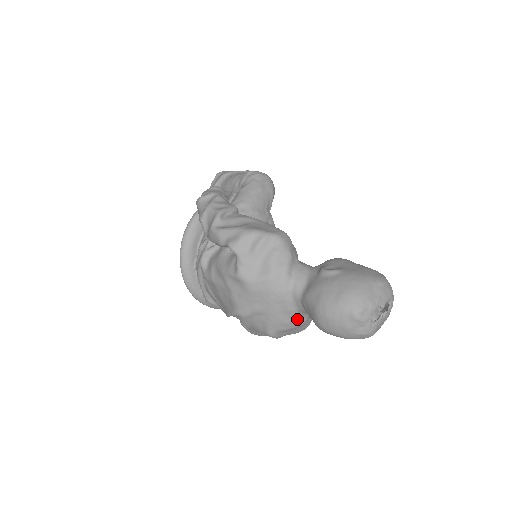
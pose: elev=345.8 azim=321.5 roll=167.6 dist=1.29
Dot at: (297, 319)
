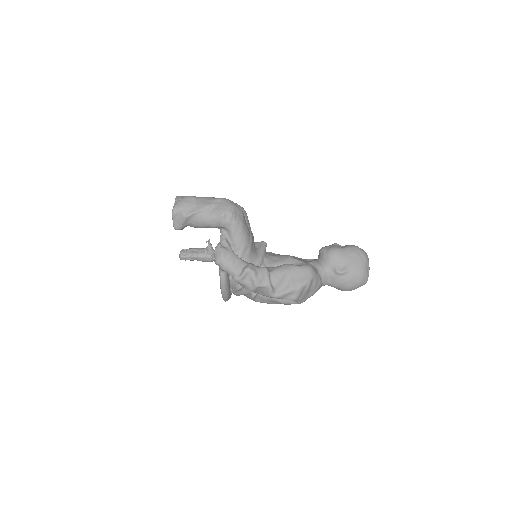
Dot at: occluded
